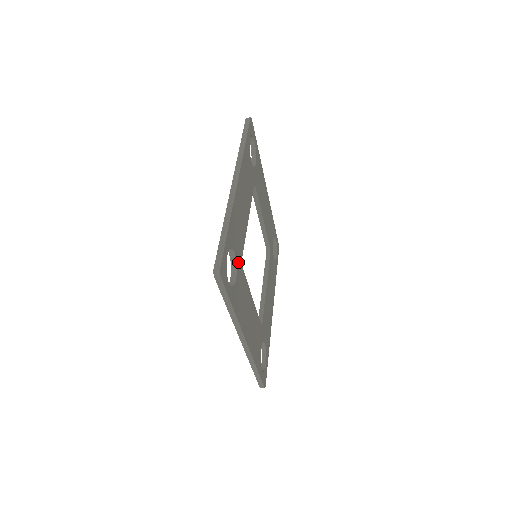
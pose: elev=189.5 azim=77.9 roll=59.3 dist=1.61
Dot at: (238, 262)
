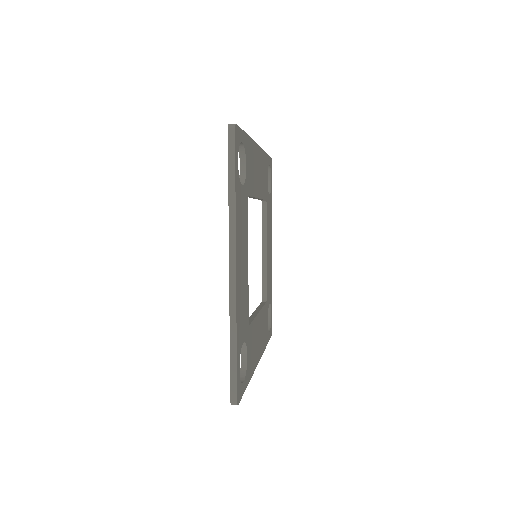
Dot at: (246, 185)
